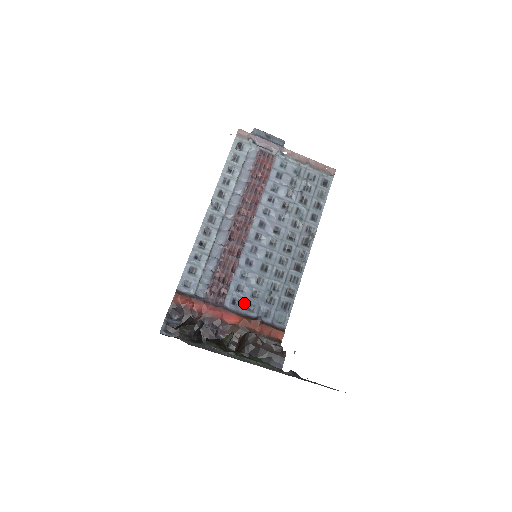
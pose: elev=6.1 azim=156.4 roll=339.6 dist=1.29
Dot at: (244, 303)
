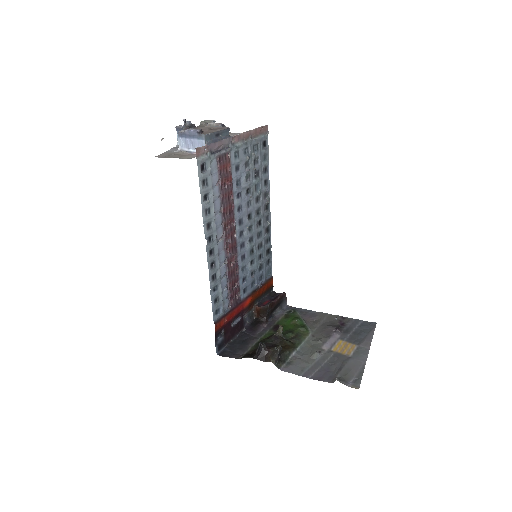
Dot at: (249, 286)
